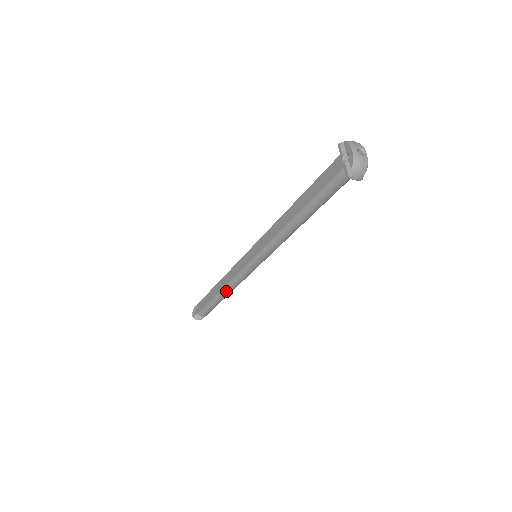
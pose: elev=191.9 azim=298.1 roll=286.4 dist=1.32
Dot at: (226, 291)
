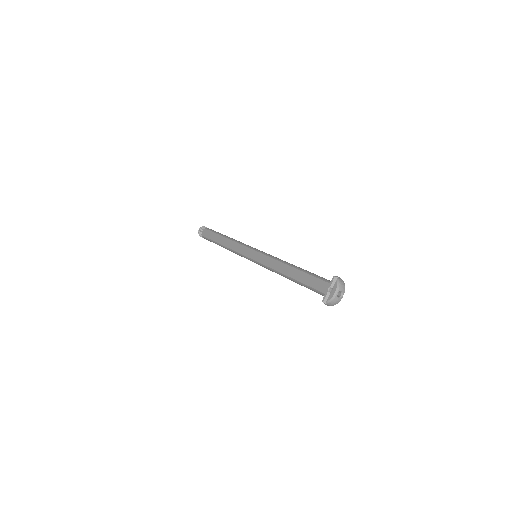
Dot at: (227, 249)
